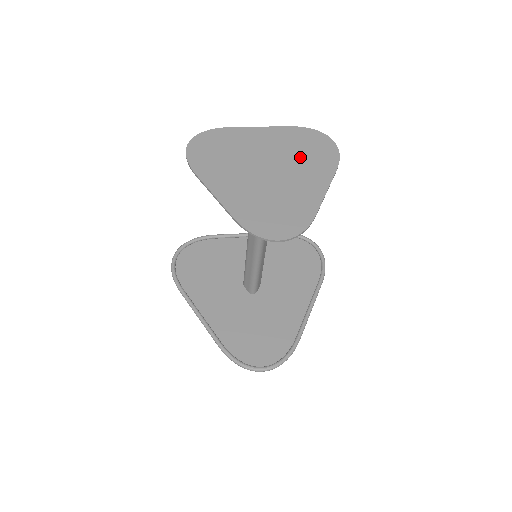
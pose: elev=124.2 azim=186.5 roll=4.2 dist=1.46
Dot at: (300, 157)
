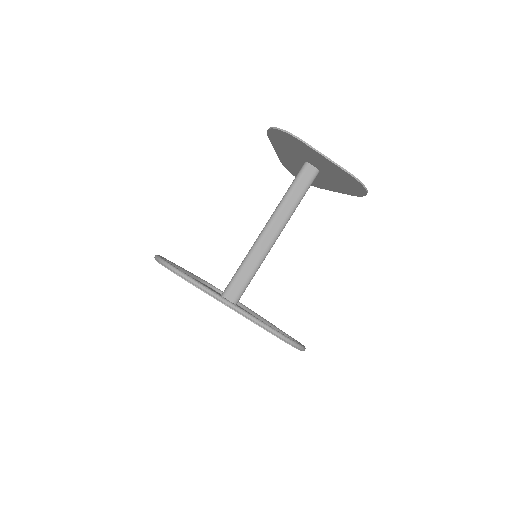
Dot at: occluded
